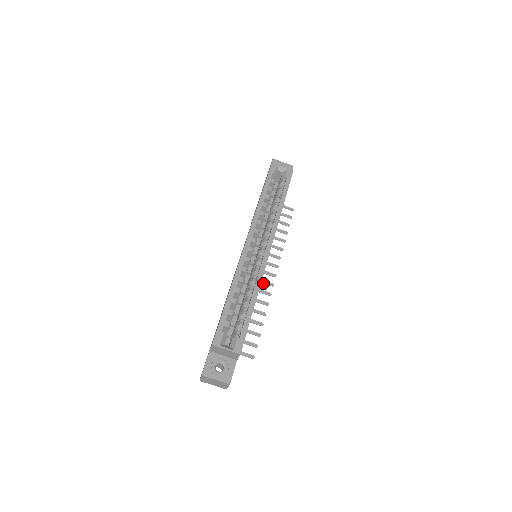
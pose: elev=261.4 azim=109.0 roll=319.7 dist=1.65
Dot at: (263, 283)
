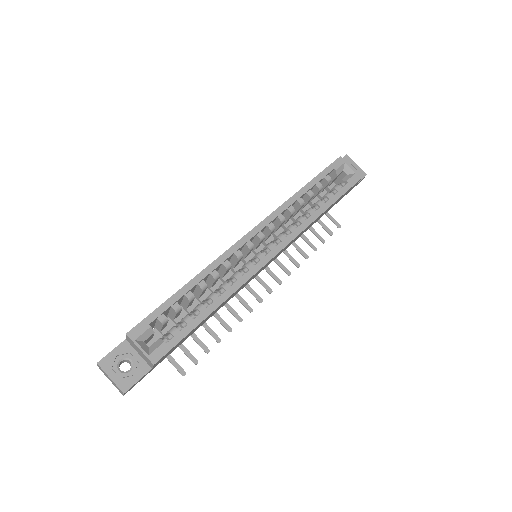
Dot at: (251, 292)
